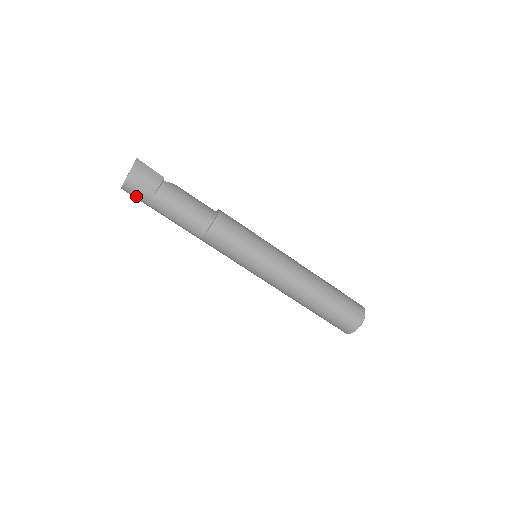
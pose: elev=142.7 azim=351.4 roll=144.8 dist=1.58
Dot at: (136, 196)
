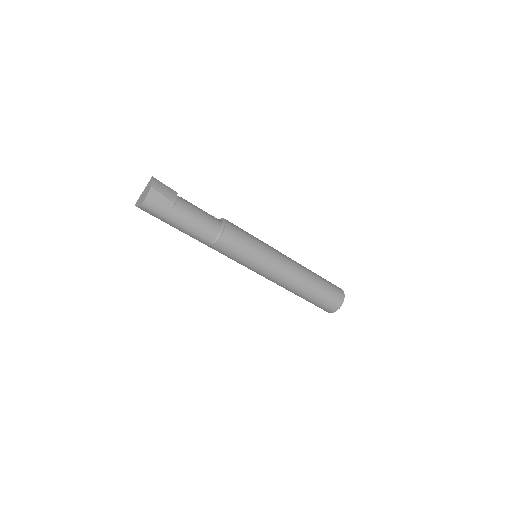
Dot at: (155, 211)
